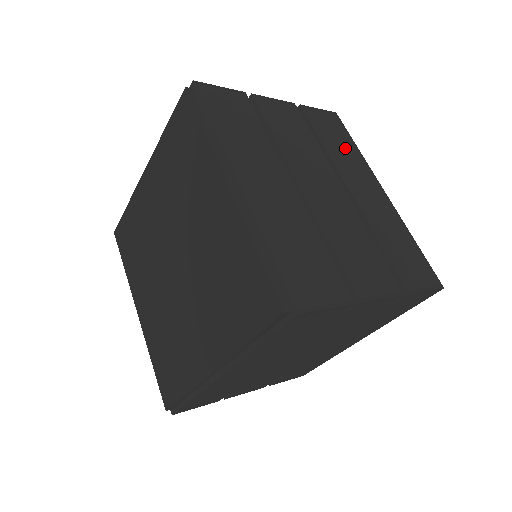
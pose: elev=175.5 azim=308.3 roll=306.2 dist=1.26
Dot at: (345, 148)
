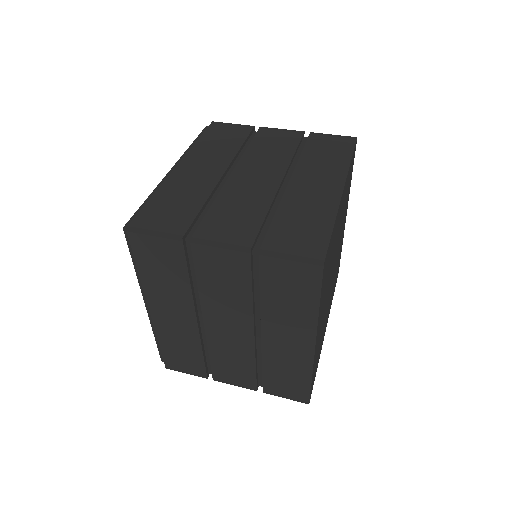
Dot at: (330, 158)
